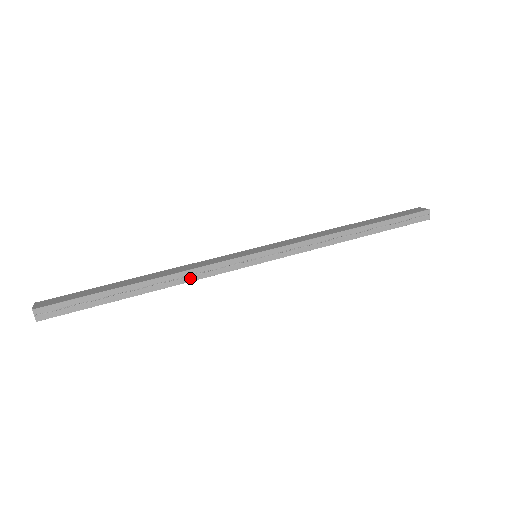
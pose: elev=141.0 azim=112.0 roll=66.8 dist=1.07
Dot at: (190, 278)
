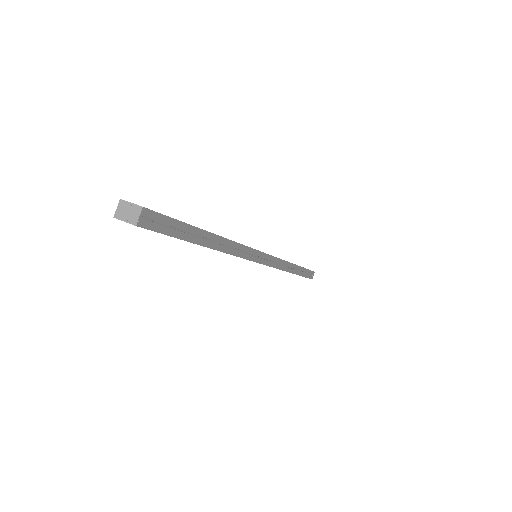
Dot at: (234, 251)
